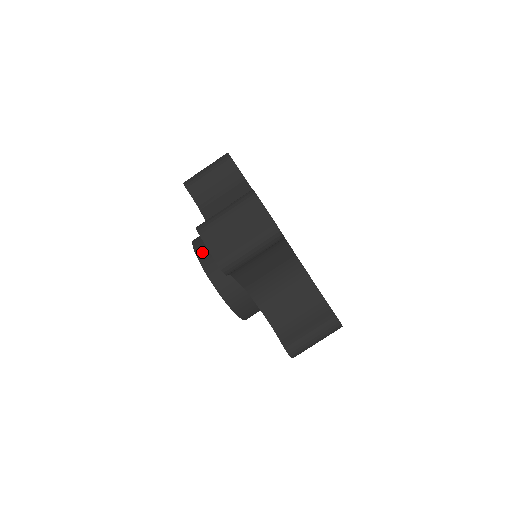
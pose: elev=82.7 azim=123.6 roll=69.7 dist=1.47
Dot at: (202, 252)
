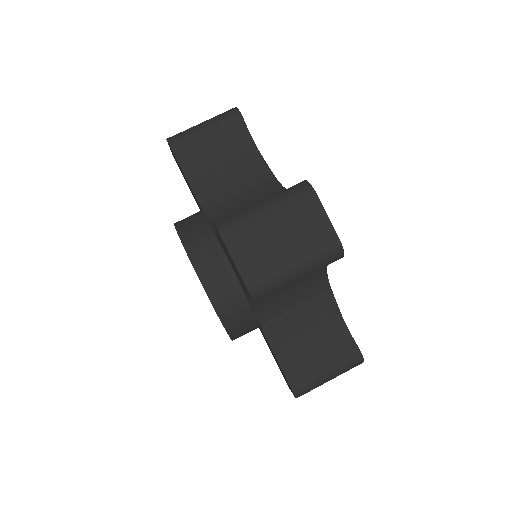
Dot at: (196, 249)
